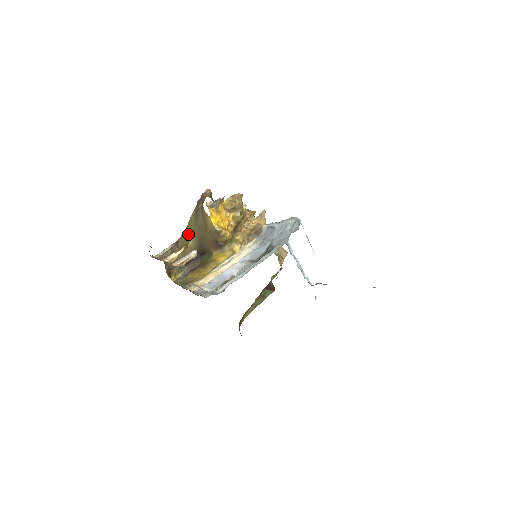
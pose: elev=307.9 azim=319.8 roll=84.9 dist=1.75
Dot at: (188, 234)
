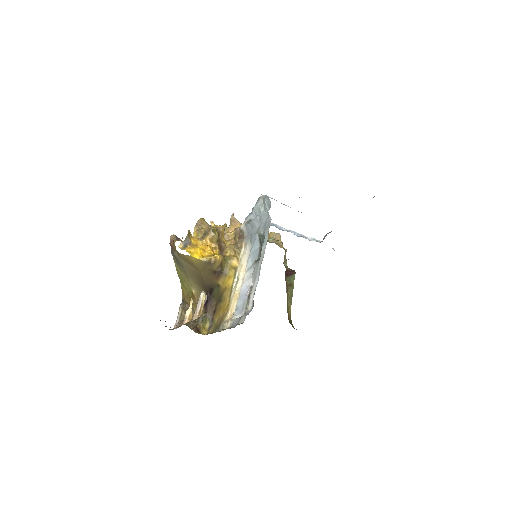
Dot at: (186, 286)
